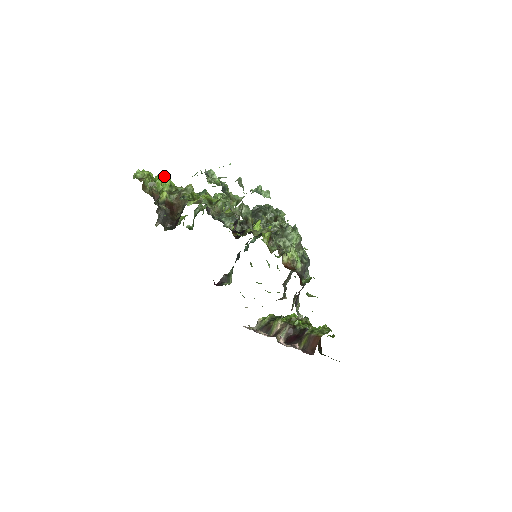
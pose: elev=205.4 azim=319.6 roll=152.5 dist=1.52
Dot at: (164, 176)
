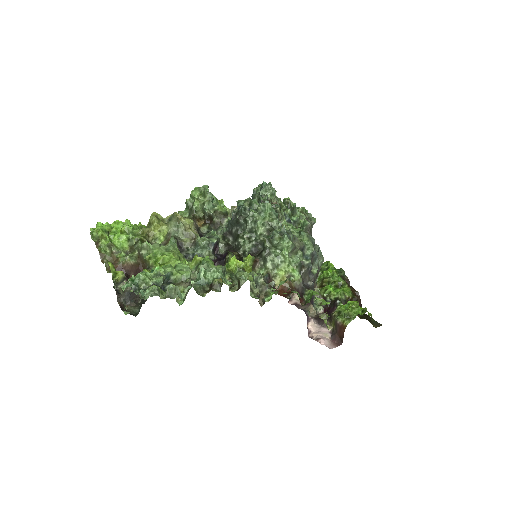
Dot at: (120, 224)
